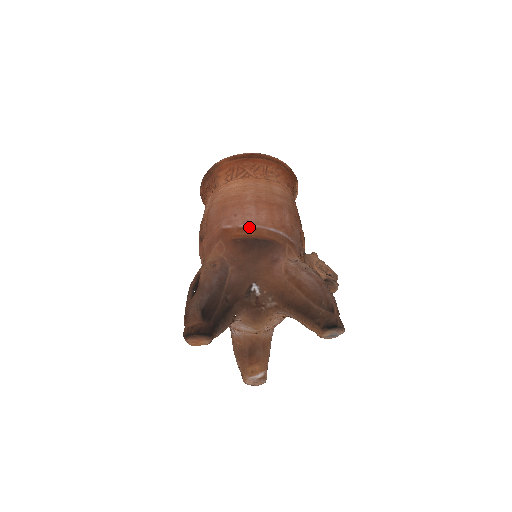
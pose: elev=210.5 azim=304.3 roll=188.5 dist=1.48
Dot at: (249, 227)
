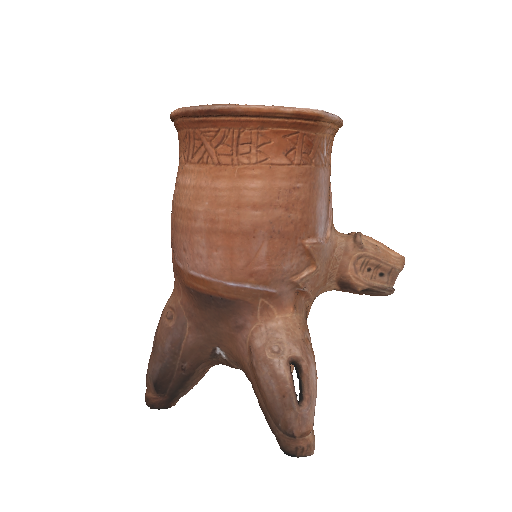
Dot at: (199, 278)
